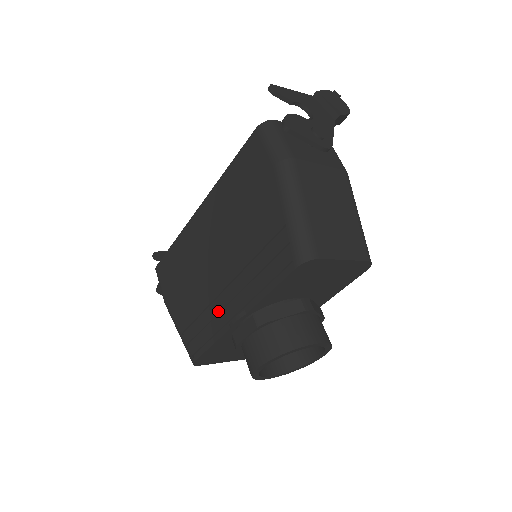
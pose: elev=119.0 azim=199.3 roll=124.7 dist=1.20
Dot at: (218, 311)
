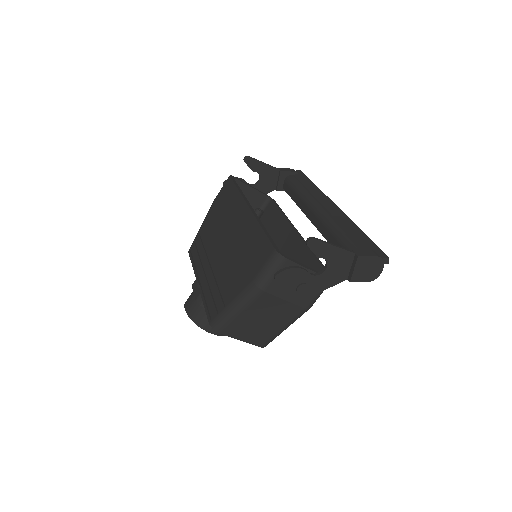
Dot at: (203, 262)
